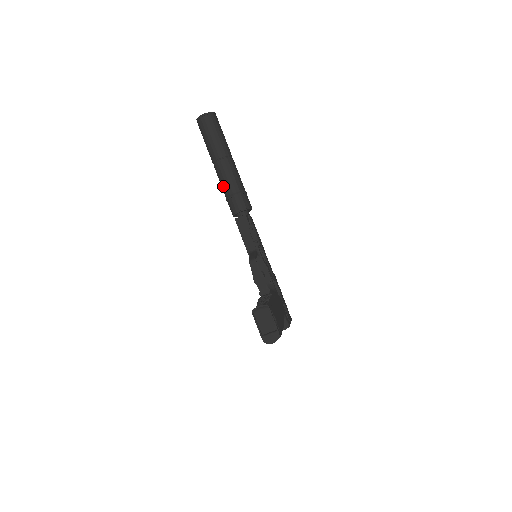
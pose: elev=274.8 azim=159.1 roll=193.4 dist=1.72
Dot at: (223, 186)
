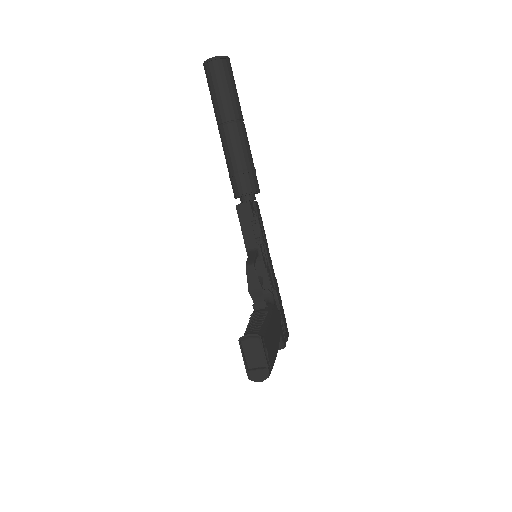
Dot at: (227, 158)
